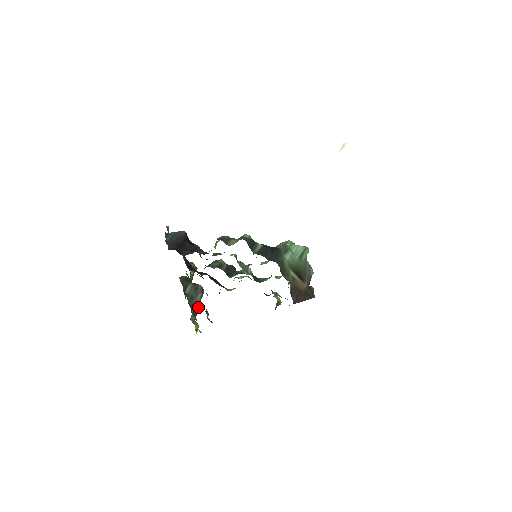
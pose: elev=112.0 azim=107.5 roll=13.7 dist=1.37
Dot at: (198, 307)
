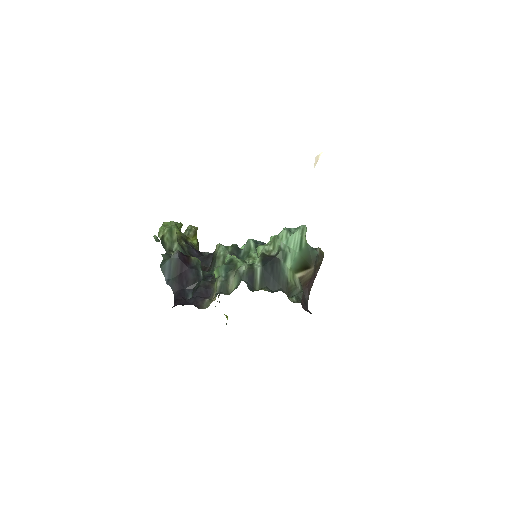
Dot at: occluded
